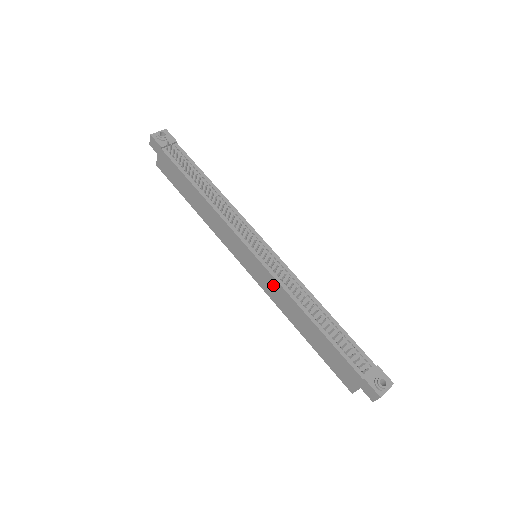
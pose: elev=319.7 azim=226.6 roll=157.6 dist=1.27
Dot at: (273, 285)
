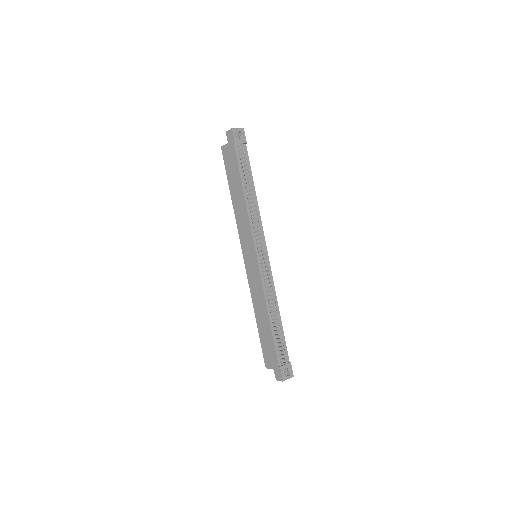
Dot at: (257, 282)
